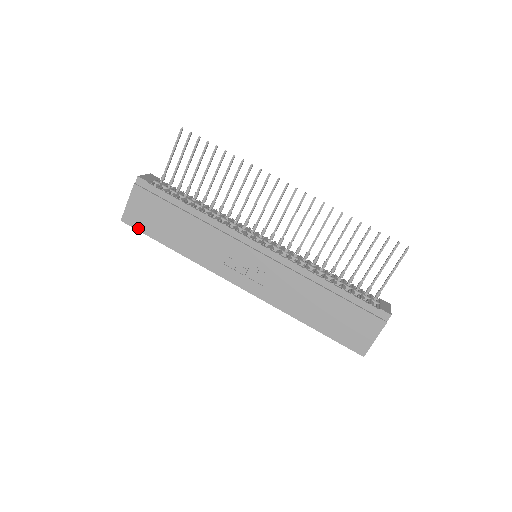
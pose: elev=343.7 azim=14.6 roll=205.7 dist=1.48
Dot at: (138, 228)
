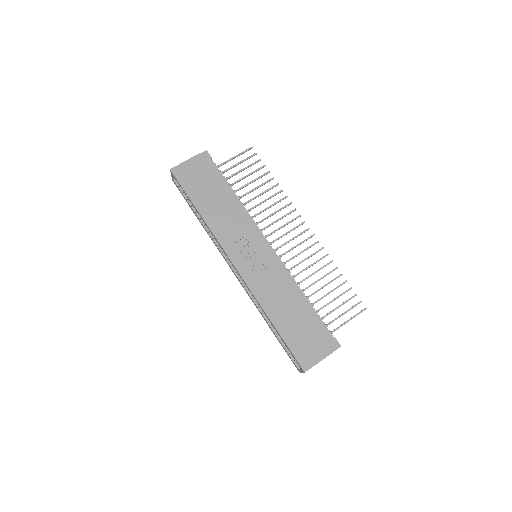
Dot at: (181, 182)
